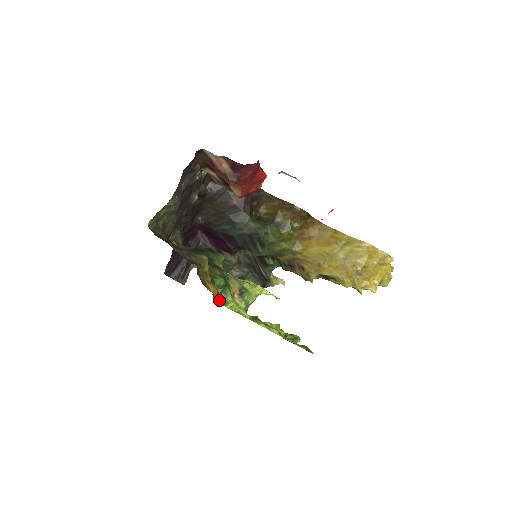
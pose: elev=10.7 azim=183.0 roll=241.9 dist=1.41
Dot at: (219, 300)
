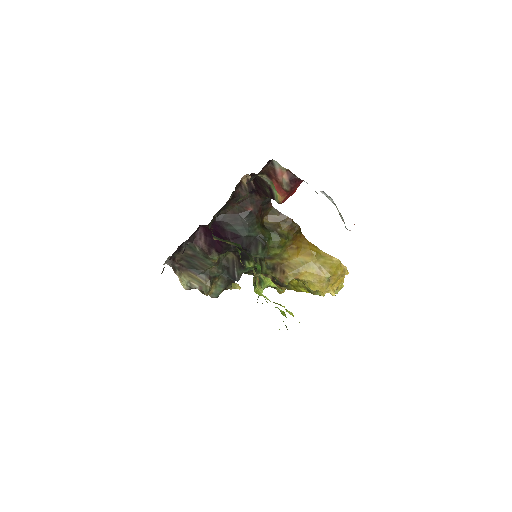
Dot at: occluded
